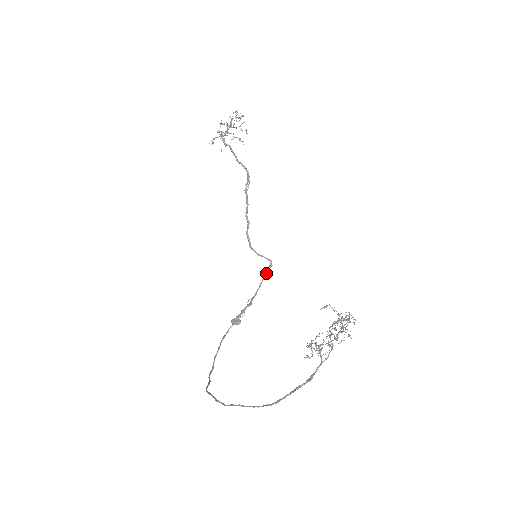
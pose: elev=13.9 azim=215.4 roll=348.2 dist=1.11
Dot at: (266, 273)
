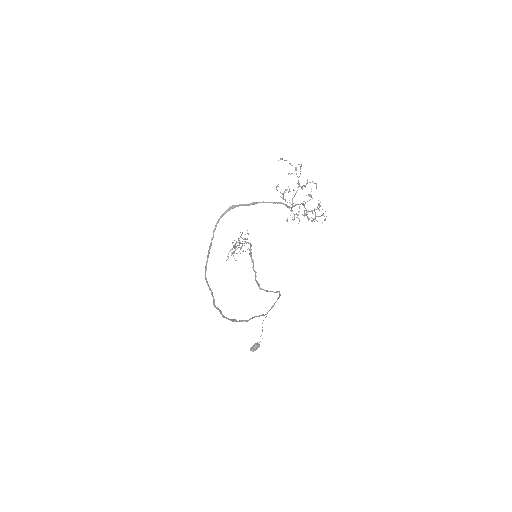
Dot at: occluded
